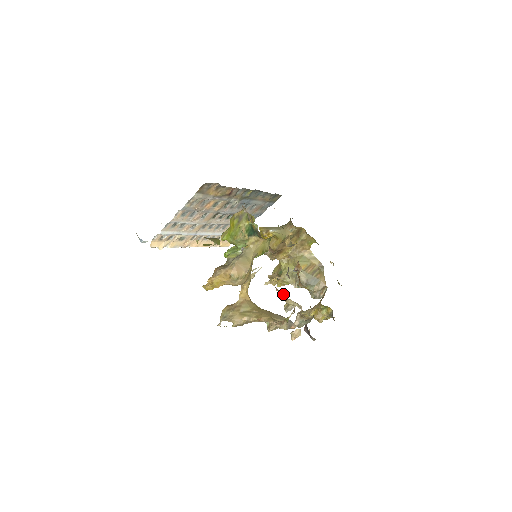
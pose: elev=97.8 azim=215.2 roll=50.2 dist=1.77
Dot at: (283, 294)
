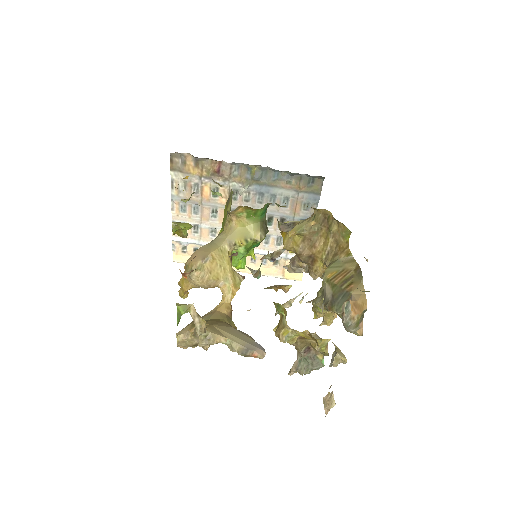
Dot at: occluded
